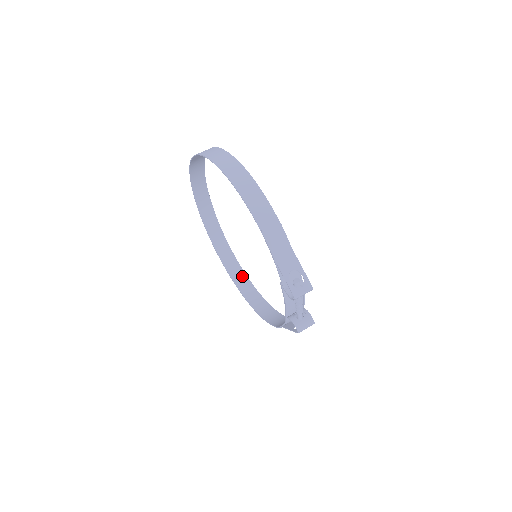
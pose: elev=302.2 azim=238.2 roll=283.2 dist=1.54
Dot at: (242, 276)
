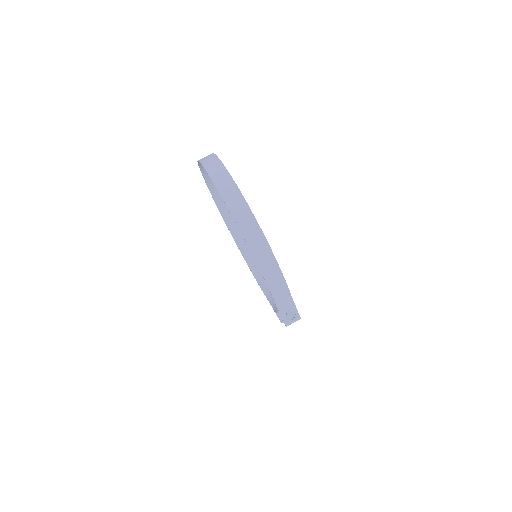
Dot at: occluded
